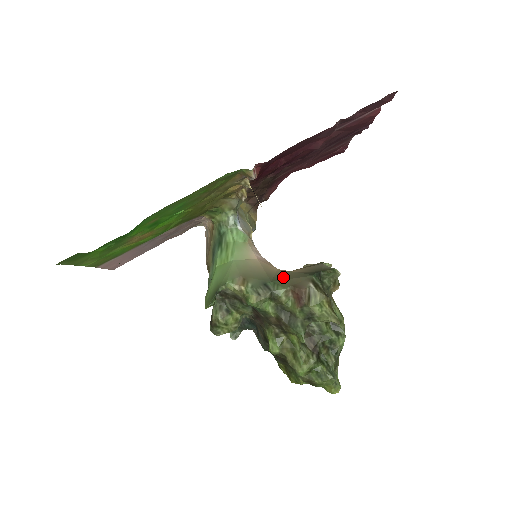
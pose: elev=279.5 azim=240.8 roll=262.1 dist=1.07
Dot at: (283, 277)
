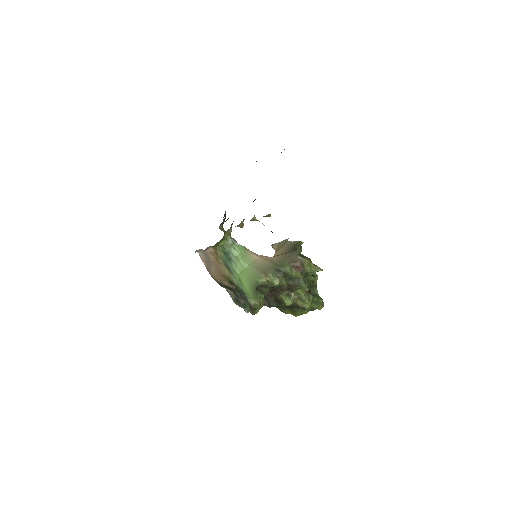
Dot at: (282, 261)
